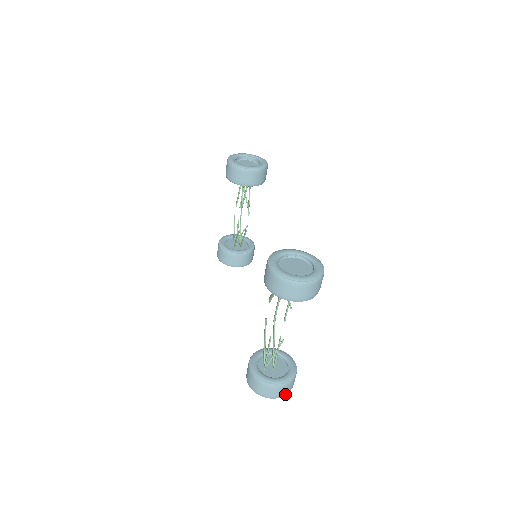
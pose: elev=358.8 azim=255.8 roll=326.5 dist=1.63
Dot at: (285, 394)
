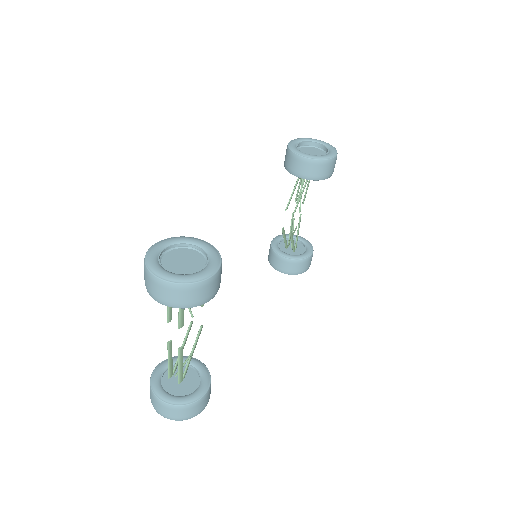
Dot at: (174, 418)
